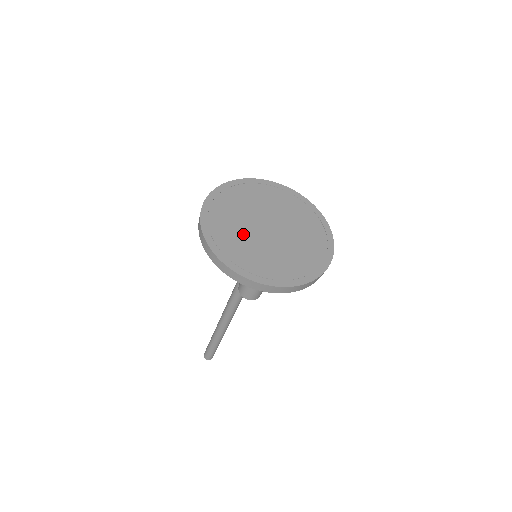
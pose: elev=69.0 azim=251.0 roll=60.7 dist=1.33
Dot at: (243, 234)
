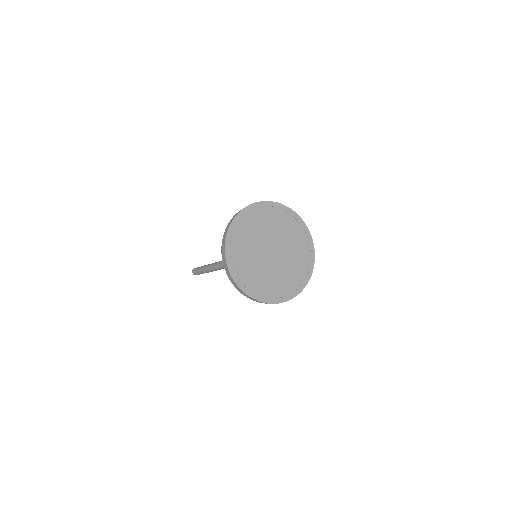
Dot at: (254, 261)
